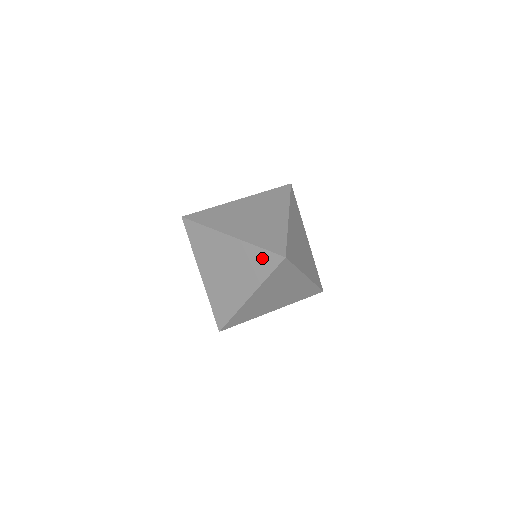
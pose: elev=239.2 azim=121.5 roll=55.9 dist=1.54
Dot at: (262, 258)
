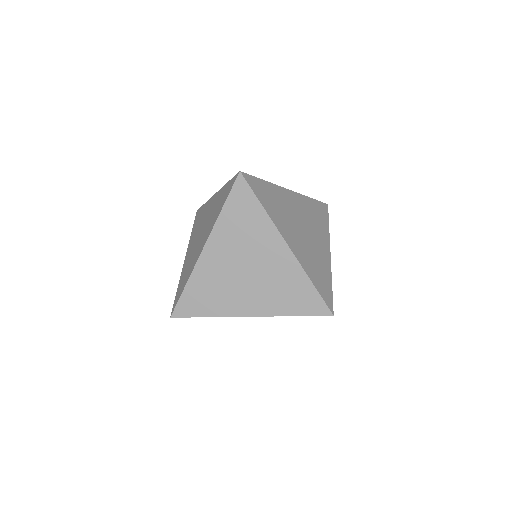
Dot at: (306, 295)
